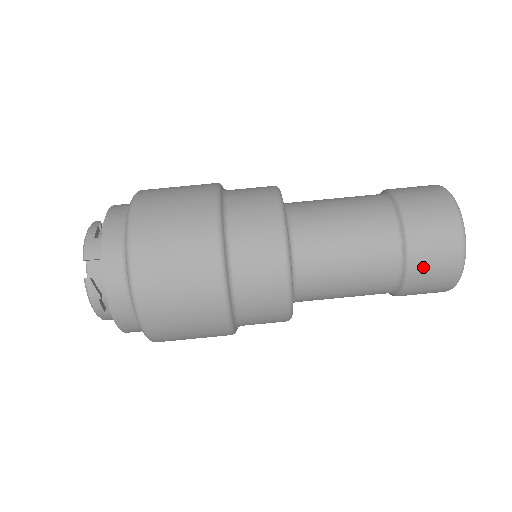
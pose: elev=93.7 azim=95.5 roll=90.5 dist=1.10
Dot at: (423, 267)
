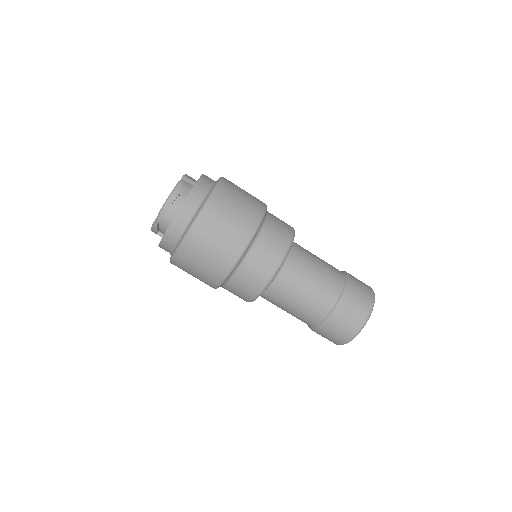
Dot at: (322, 334)
